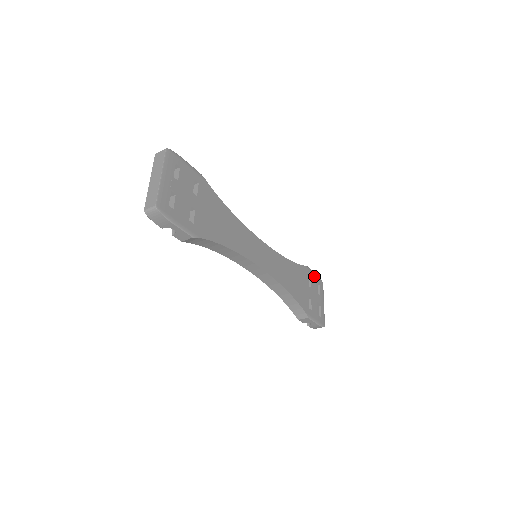
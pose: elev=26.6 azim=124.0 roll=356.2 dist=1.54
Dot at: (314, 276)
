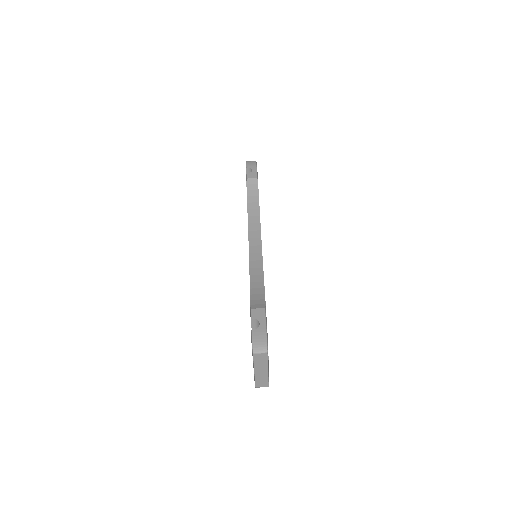
Dot at: occluded
